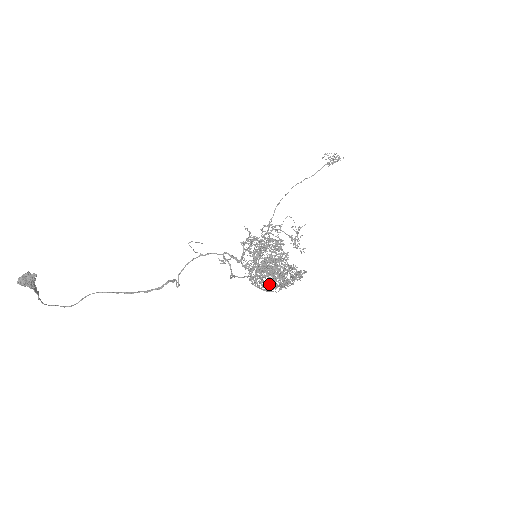
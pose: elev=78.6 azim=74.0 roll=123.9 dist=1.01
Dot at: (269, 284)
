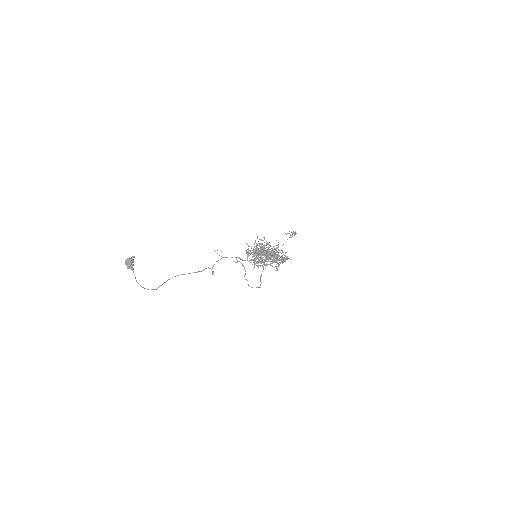
Dot at: occluded
